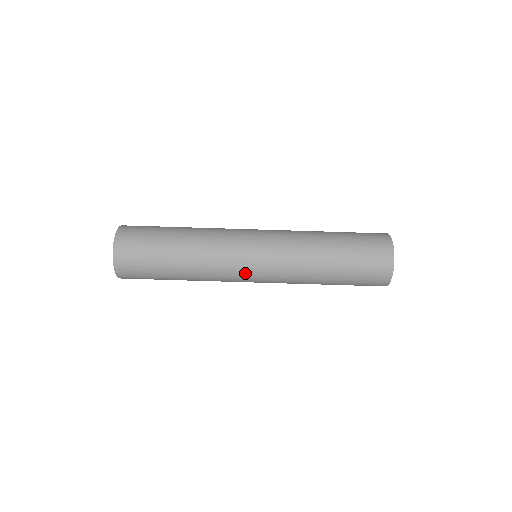
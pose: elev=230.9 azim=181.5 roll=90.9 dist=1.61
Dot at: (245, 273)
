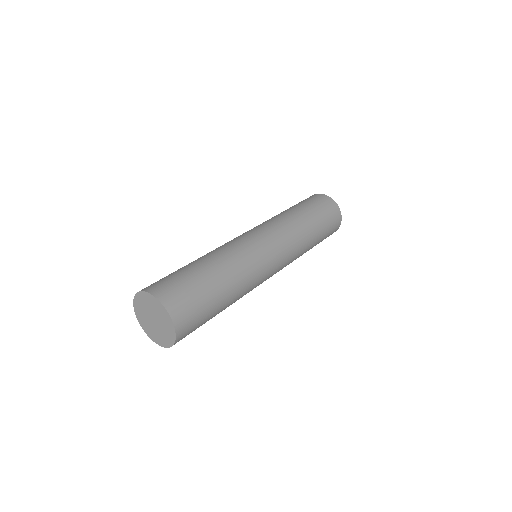
Dot at: occluded
